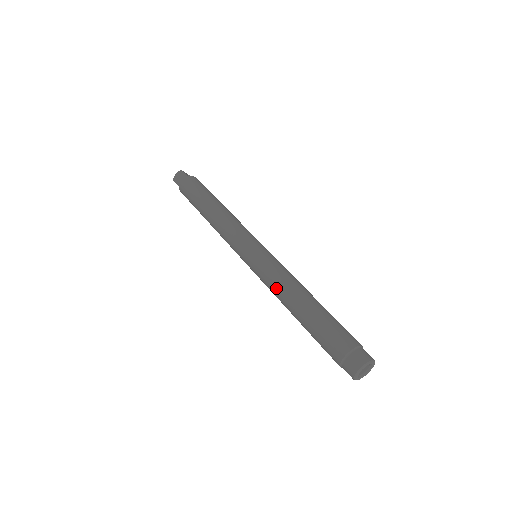
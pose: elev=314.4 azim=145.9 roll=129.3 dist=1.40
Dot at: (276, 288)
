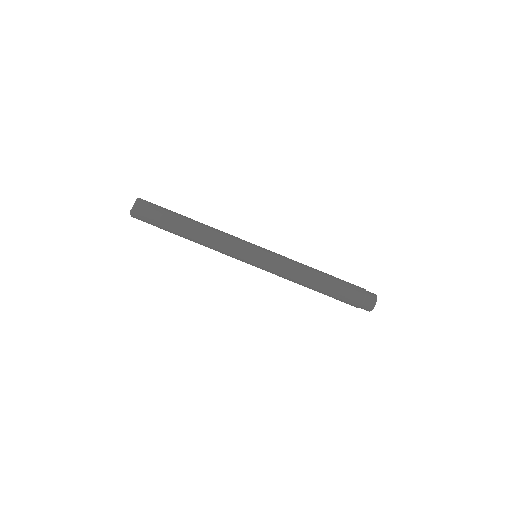
Dot at: occluded
